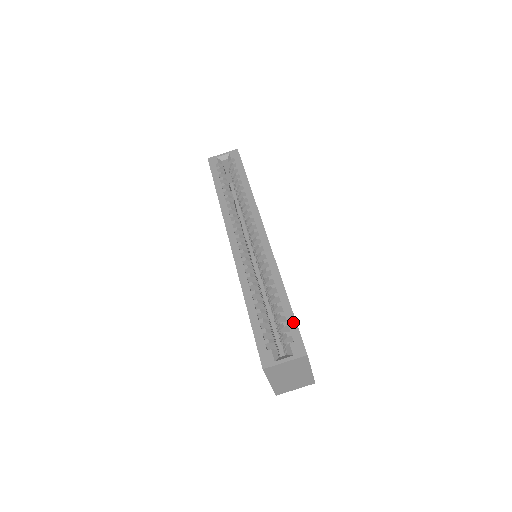
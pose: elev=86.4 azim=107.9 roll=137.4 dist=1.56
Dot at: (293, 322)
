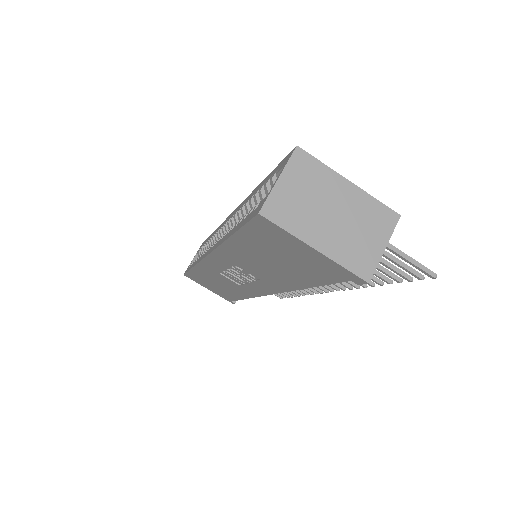
Dot at: (272, 172)
